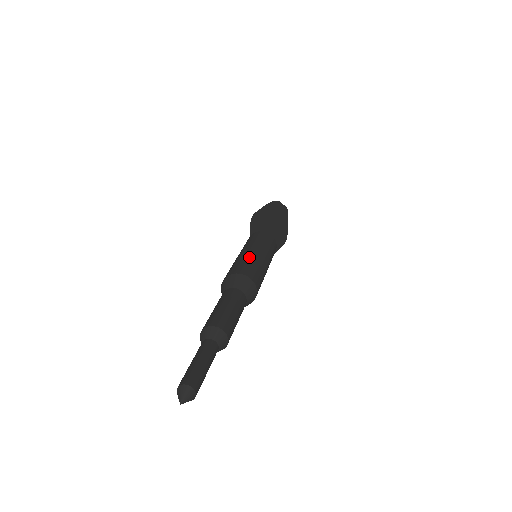
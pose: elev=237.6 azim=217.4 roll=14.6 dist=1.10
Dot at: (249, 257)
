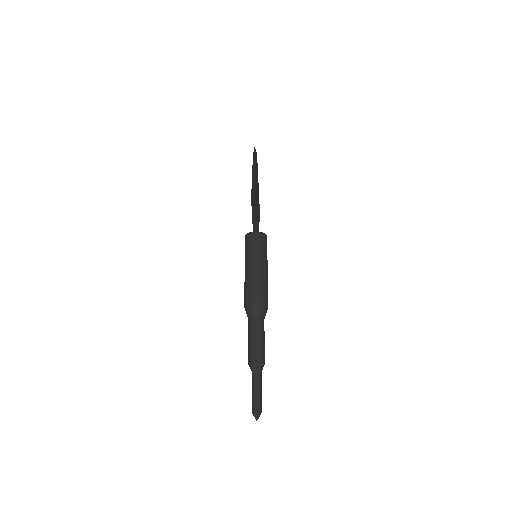
Dot at: (264, 279)
